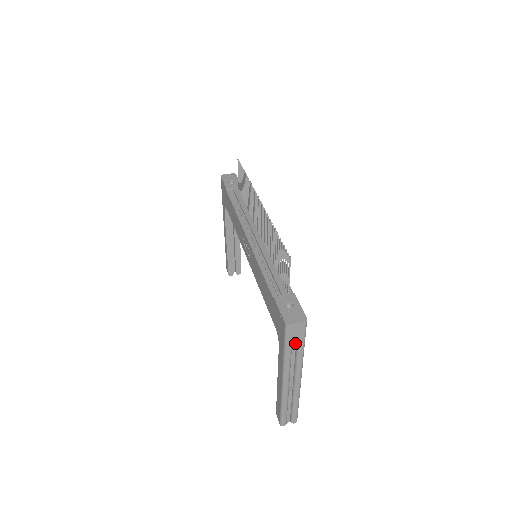
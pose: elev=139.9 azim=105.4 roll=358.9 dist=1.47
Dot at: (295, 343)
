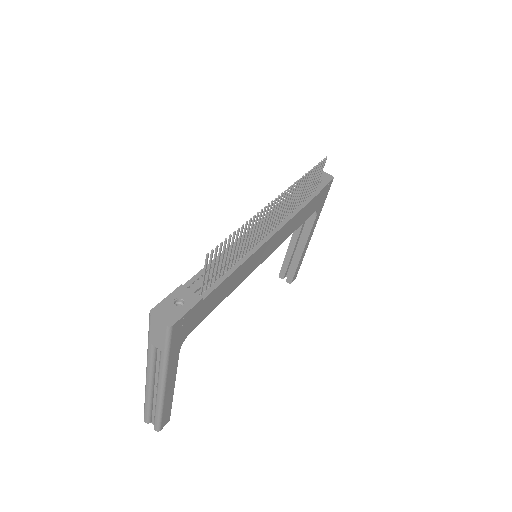
Dot at: (157, 342)
